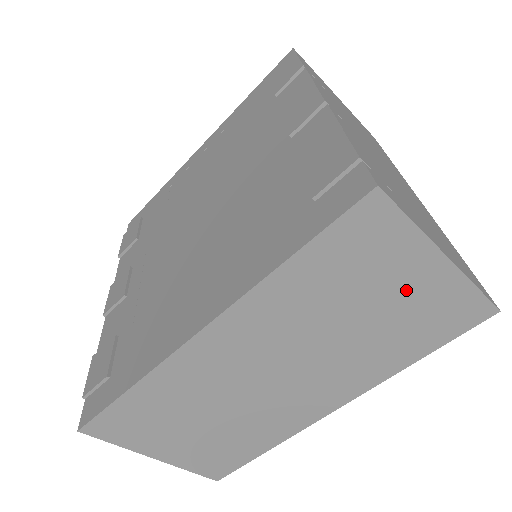
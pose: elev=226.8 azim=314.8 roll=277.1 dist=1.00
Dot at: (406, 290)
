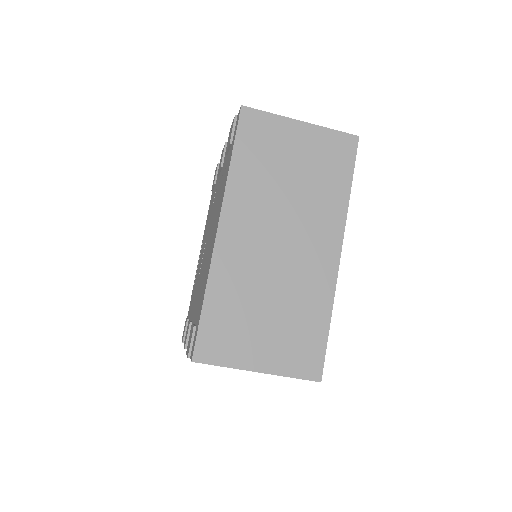
Dot at: (300, 148)
